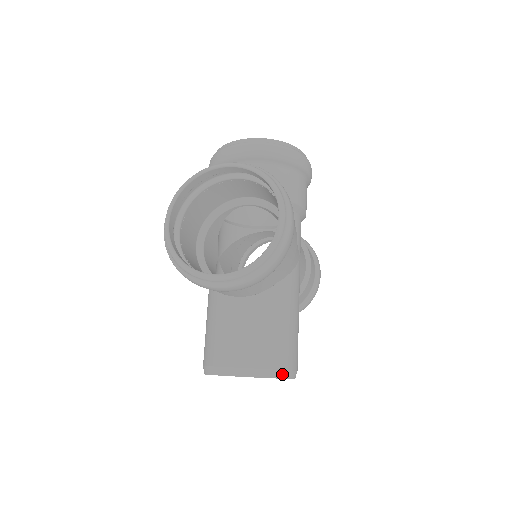
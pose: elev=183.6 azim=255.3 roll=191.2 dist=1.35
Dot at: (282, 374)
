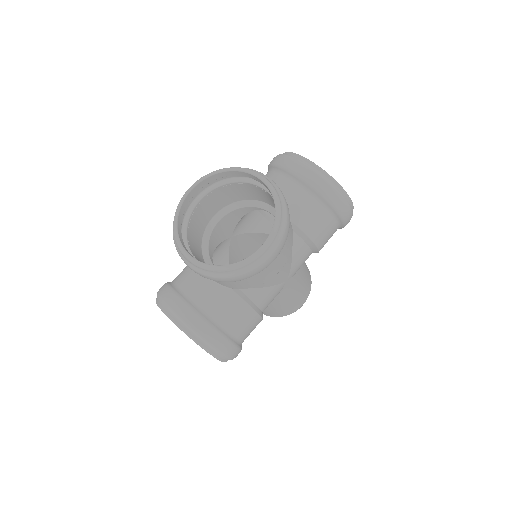
Dot at: (286, 315)
